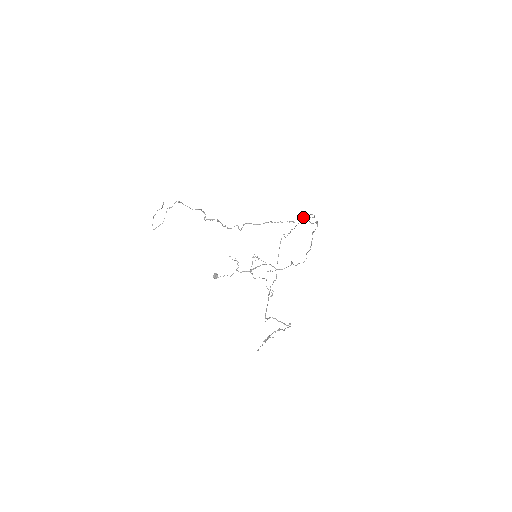
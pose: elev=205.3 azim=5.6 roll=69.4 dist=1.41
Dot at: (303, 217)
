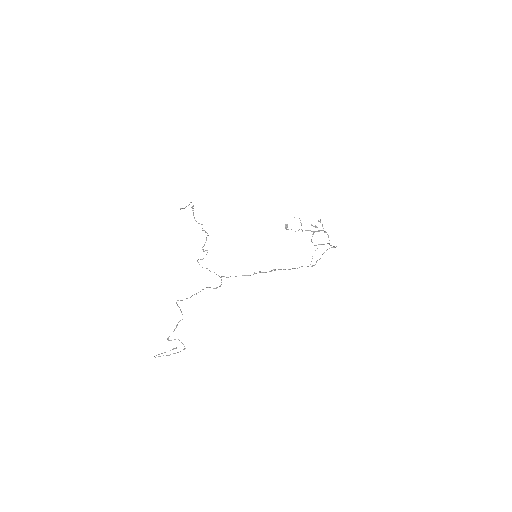
Dot at: occluded
